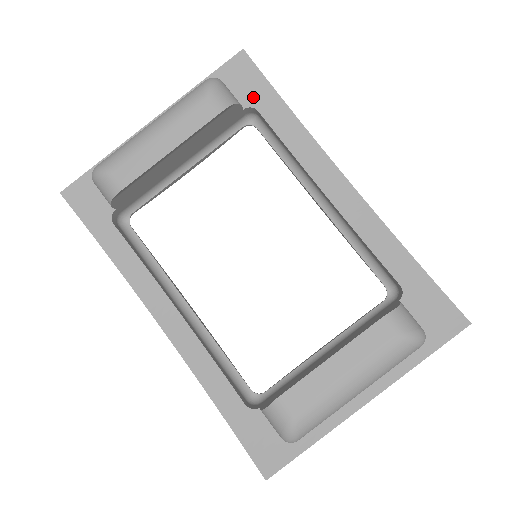
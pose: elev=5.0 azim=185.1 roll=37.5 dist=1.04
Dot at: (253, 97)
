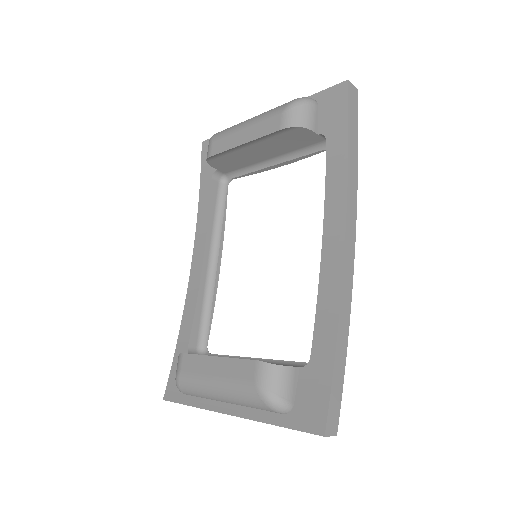
Dot at: (330, 127)
